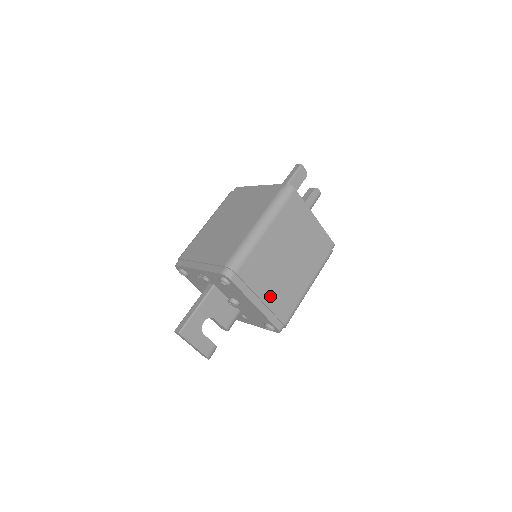
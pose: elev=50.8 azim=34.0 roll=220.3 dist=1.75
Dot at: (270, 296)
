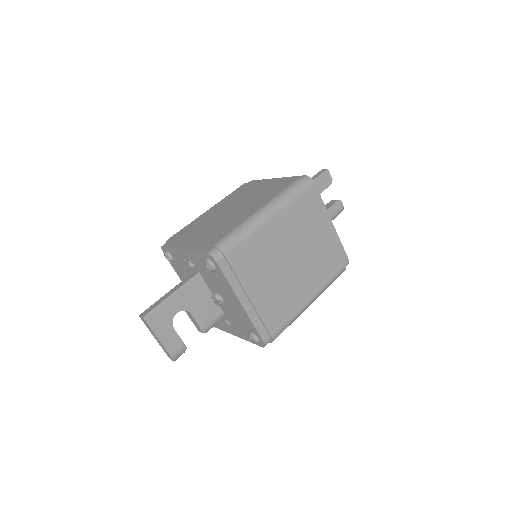
Dot at: (261, 297)
